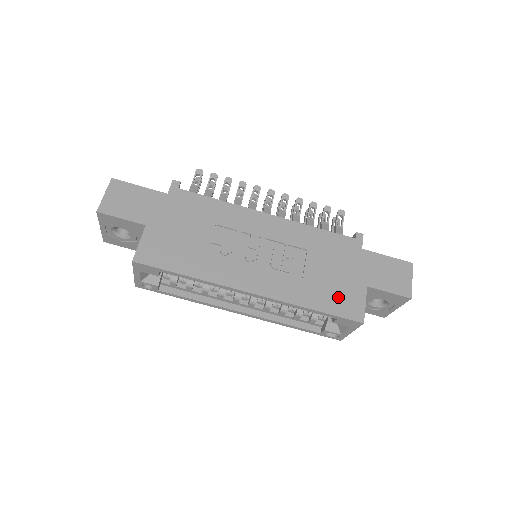
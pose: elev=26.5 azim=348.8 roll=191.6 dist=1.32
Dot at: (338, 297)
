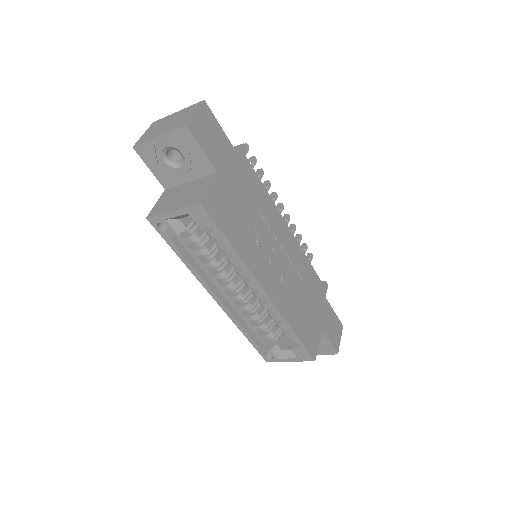
Dot at: (308, 330)
